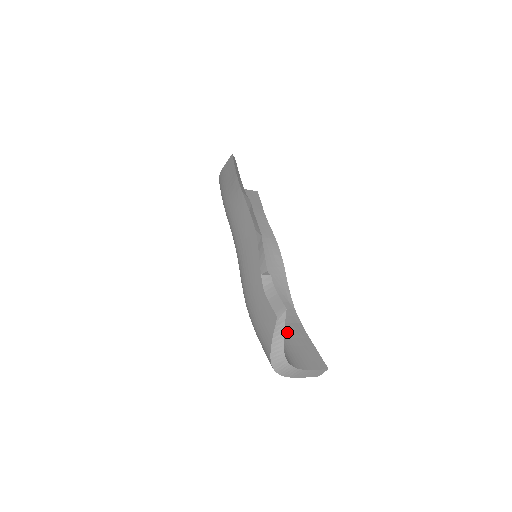
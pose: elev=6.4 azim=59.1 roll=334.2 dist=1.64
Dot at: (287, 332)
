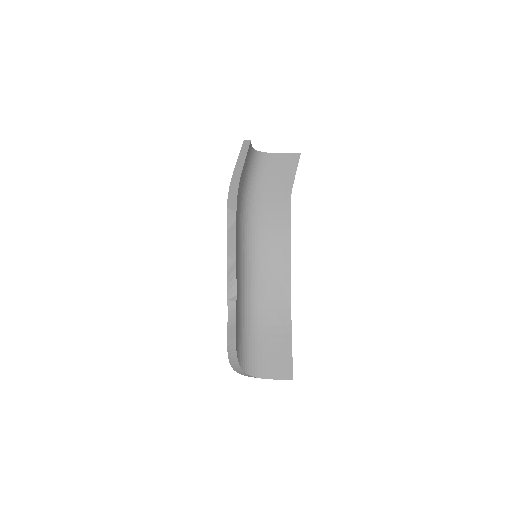
Dot at: (269, 335)
